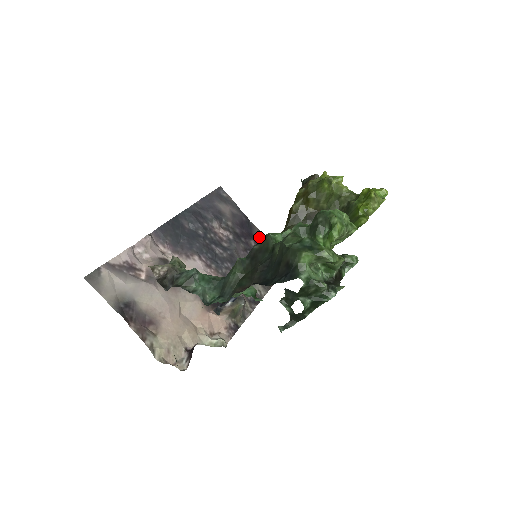
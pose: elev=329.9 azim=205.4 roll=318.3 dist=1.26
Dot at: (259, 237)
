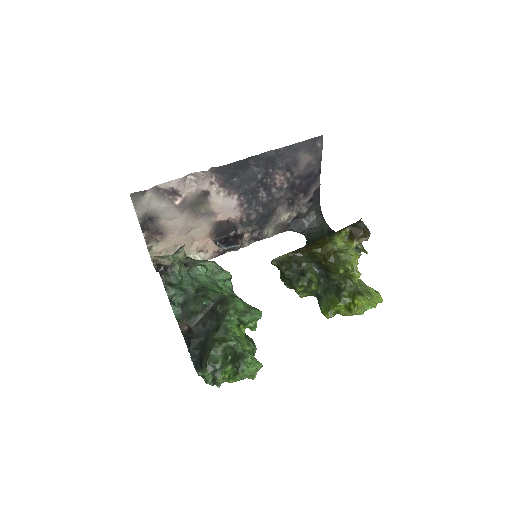
Dot at: (314, 191)
